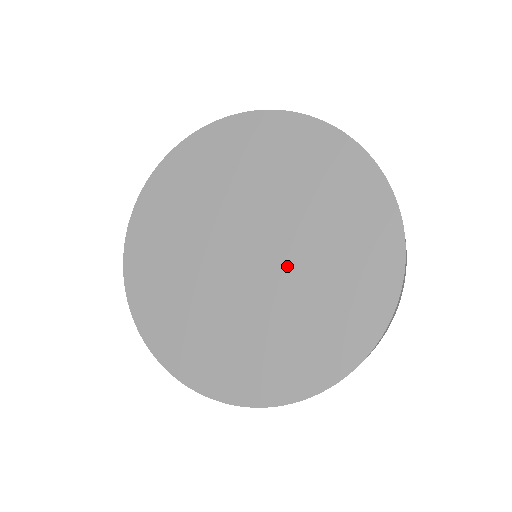
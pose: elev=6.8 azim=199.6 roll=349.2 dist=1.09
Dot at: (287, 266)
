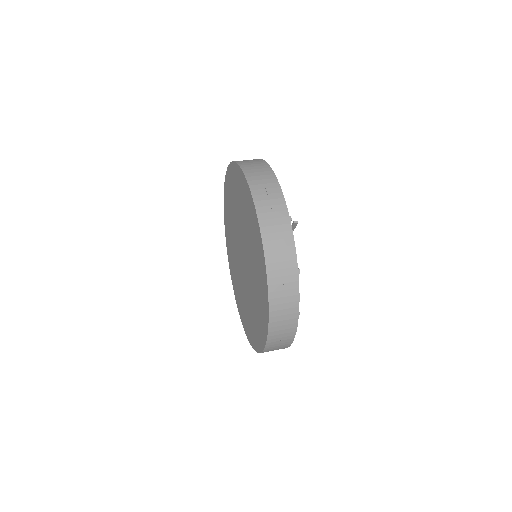
Dot at: (249, 278)
